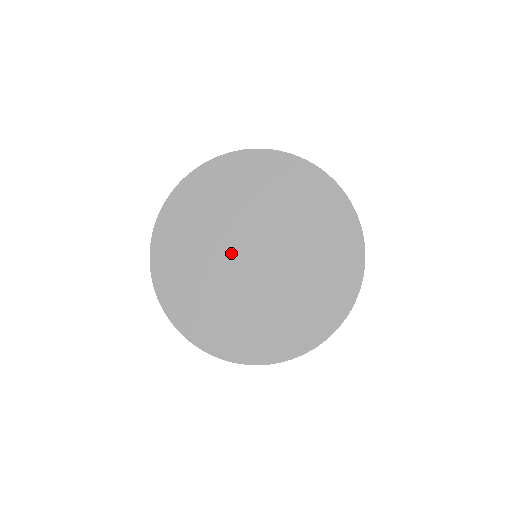
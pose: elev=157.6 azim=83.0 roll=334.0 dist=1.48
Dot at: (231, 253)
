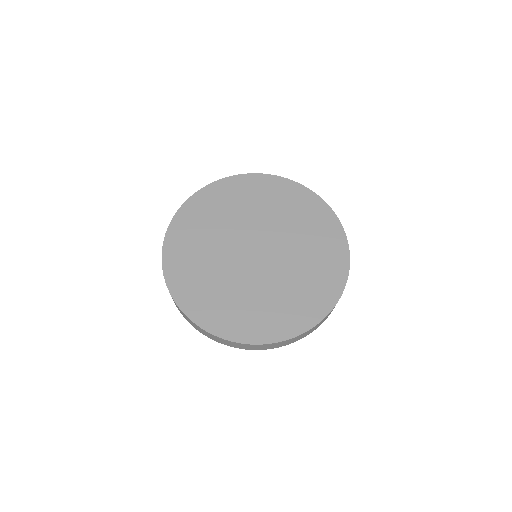
Dot at: (235, 251)
